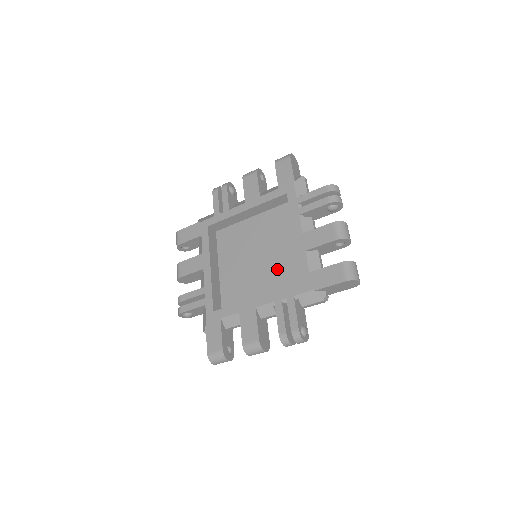
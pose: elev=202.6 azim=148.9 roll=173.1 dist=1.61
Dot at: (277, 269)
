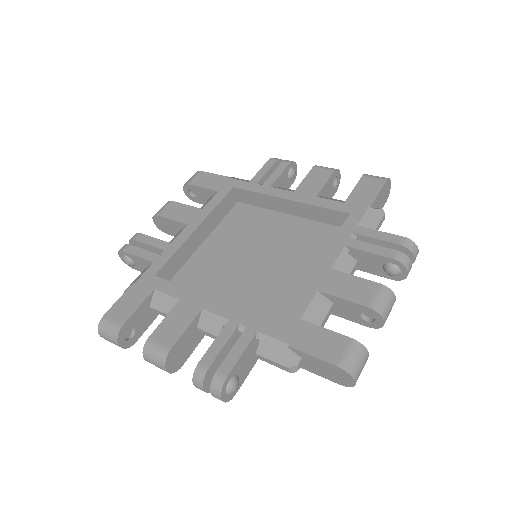
Dot at: (295, 247)
